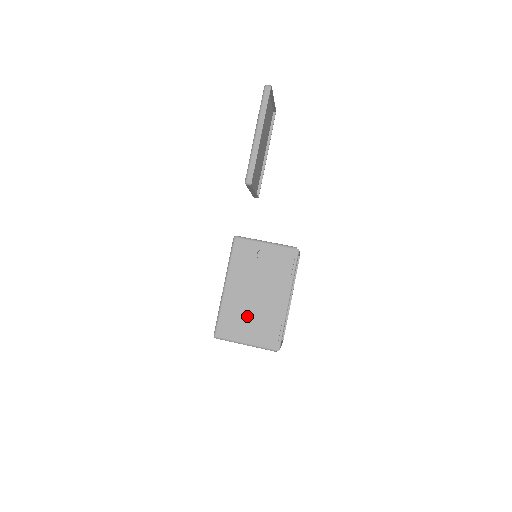
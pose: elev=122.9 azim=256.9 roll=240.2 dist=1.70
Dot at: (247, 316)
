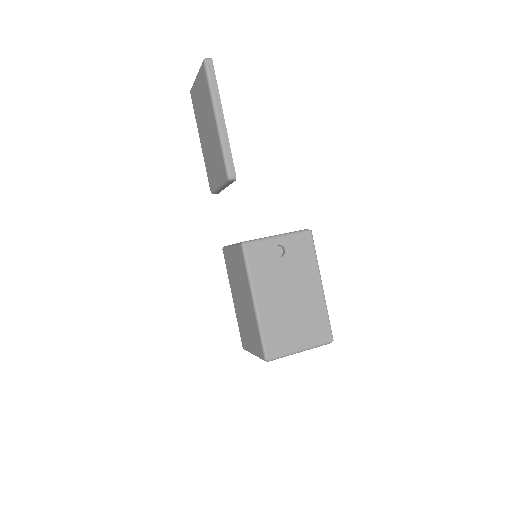
Dot at: (291, 322)
